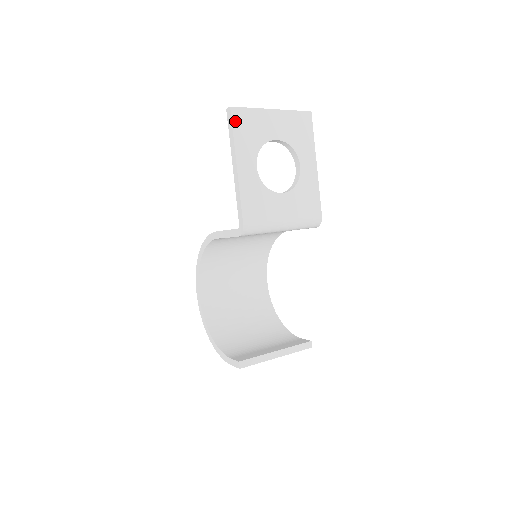
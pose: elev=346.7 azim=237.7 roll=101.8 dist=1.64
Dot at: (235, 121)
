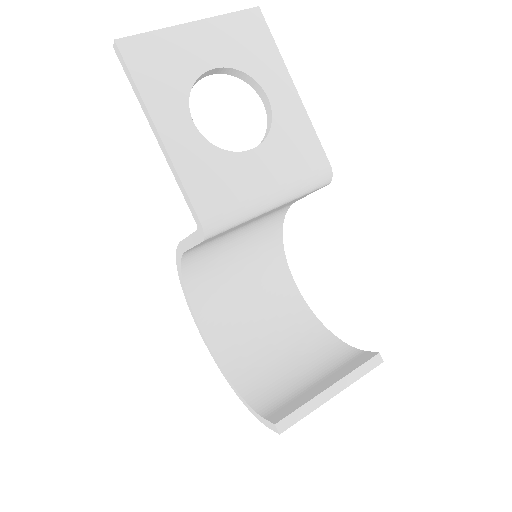
Dot at: (131, 60)
